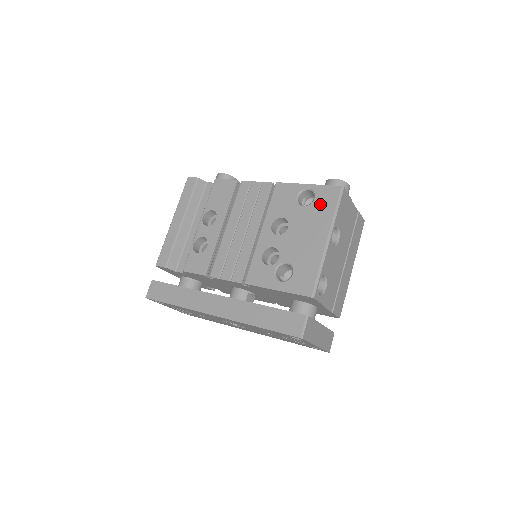
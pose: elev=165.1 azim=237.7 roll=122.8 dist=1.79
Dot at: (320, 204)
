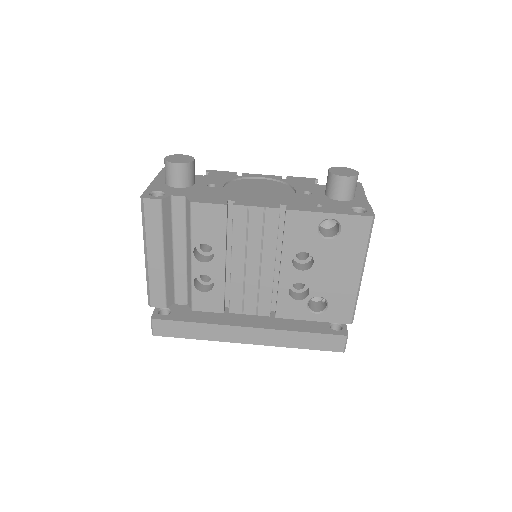
Dot at: (349, 237)
